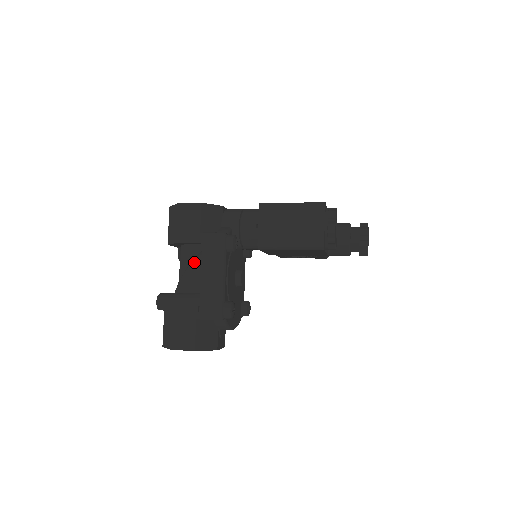
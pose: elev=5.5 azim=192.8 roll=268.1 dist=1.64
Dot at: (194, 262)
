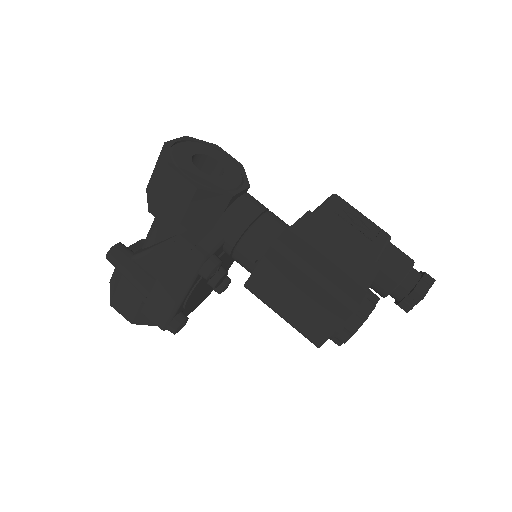
Dot at: (161, 249)
